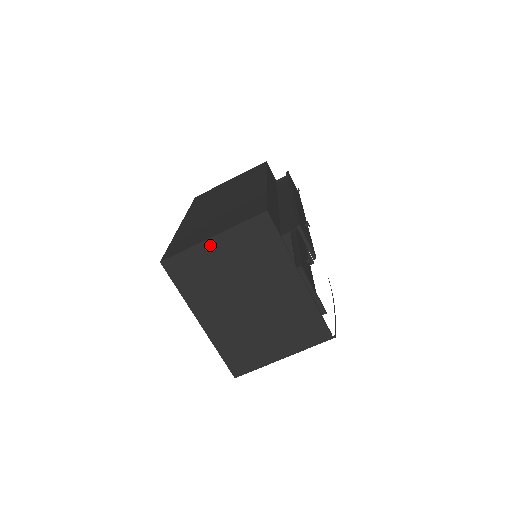
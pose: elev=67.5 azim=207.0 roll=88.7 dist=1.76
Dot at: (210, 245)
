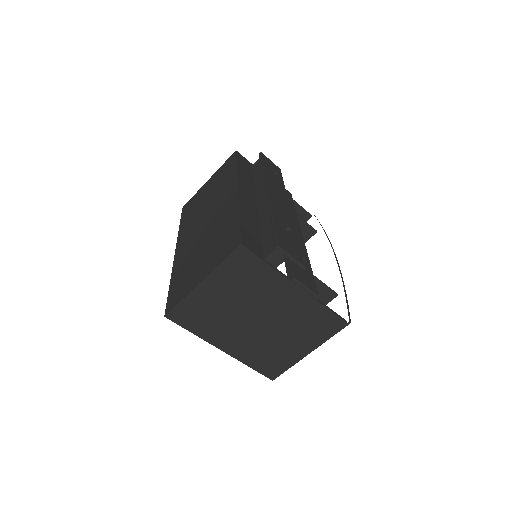
Dot at: (202, 289)
